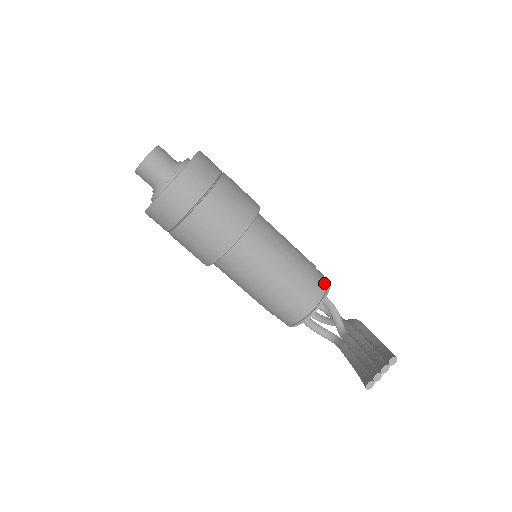
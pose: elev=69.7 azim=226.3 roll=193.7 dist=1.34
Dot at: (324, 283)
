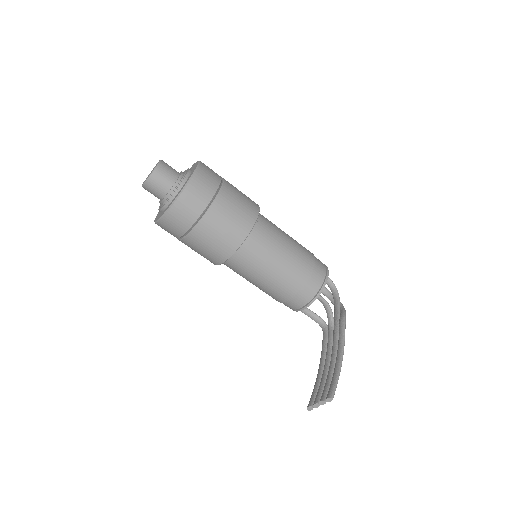
Dot at: (319, 283)
